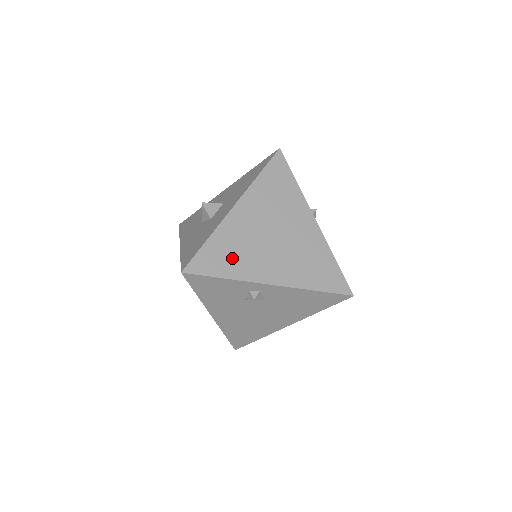
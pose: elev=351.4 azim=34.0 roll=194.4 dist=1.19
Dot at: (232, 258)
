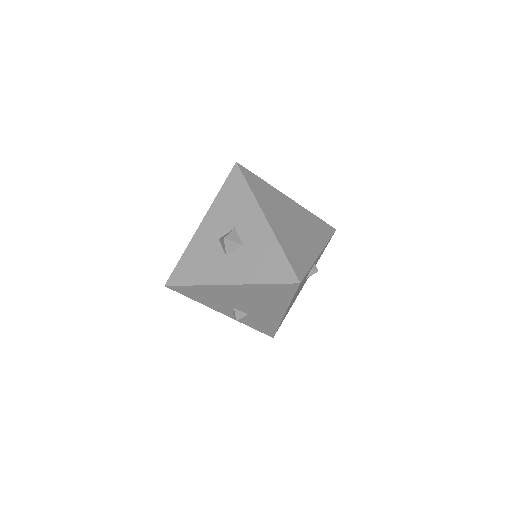
Dot at: (300, 253)
